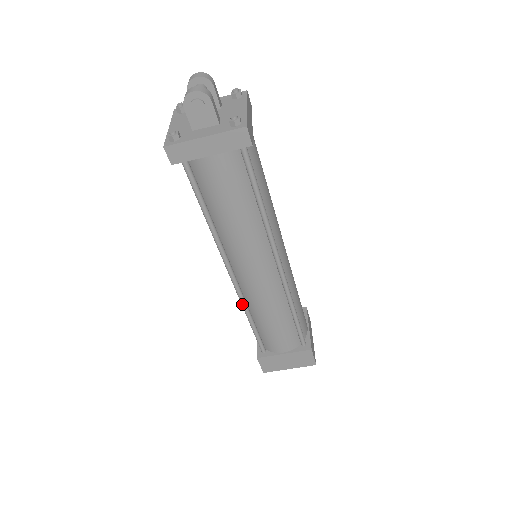
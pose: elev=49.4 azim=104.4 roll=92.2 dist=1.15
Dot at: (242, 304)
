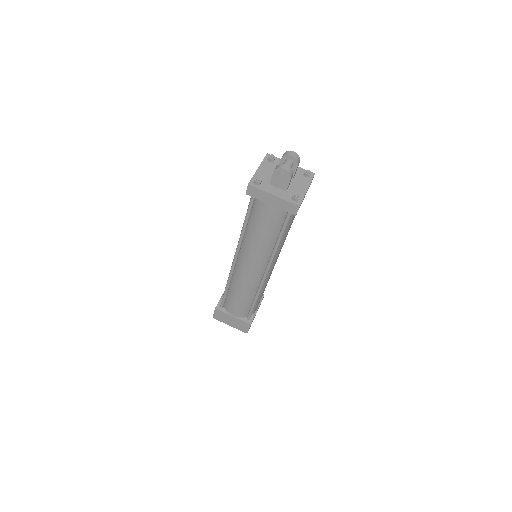
Dot at: (229, 277)
